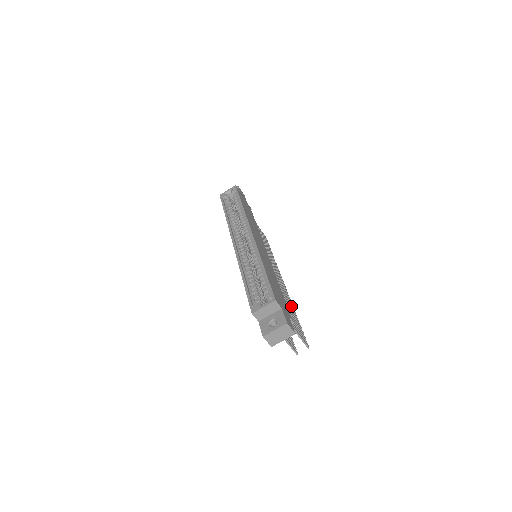
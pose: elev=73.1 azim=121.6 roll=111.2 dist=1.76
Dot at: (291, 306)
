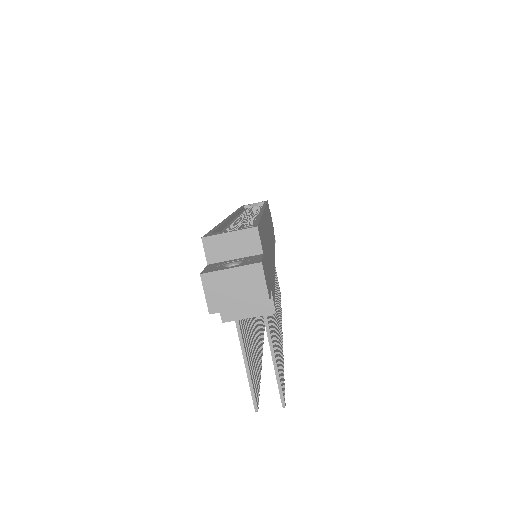
Dot at: (280, 343)
